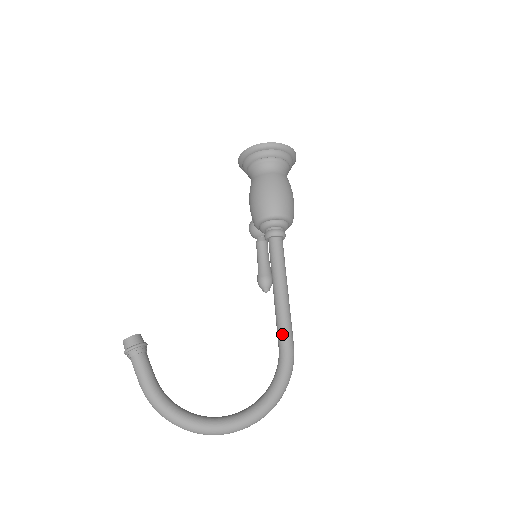
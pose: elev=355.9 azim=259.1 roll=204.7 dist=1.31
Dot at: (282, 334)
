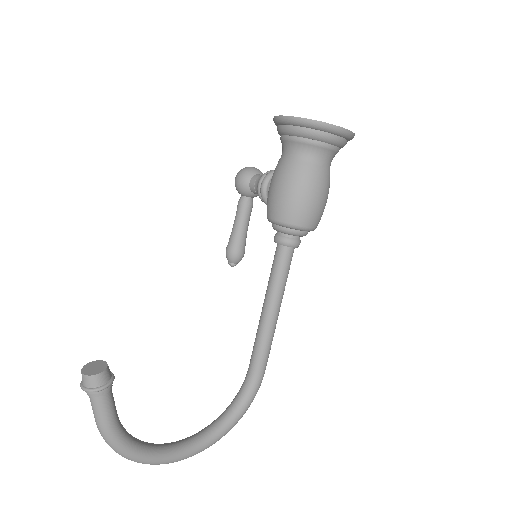
Dot at: (260, 360)
